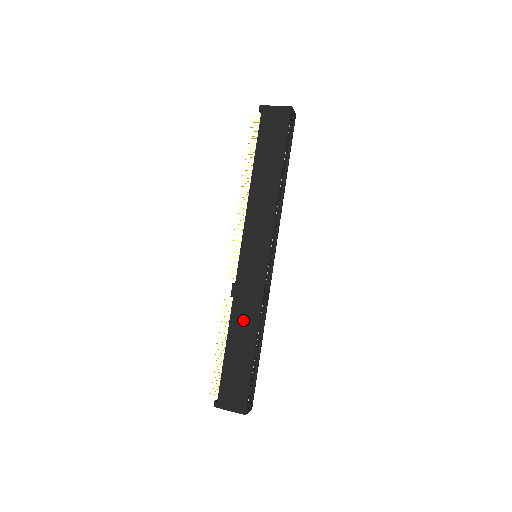
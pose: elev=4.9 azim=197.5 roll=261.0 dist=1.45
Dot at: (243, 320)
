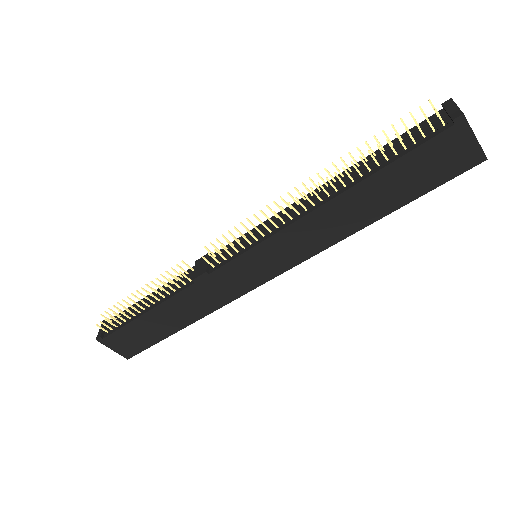
Dot at: (188, 306)
